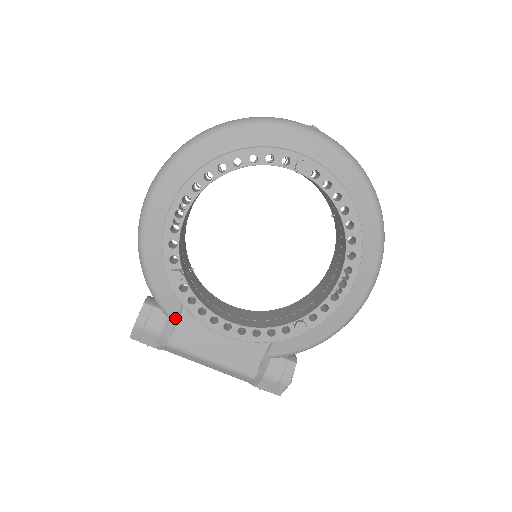
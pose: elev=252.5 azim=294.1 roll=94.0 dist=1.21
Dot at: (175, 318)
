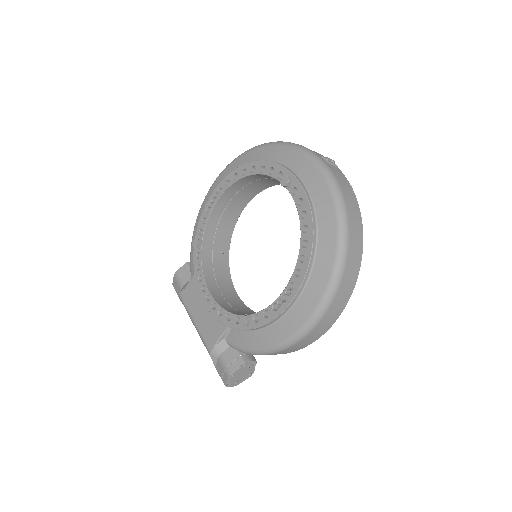
Dot at: occluded
